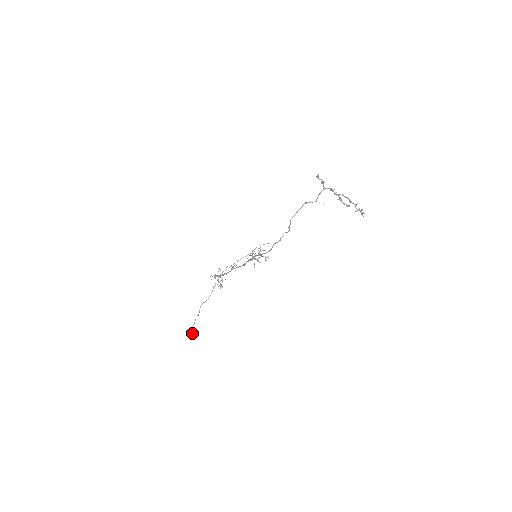
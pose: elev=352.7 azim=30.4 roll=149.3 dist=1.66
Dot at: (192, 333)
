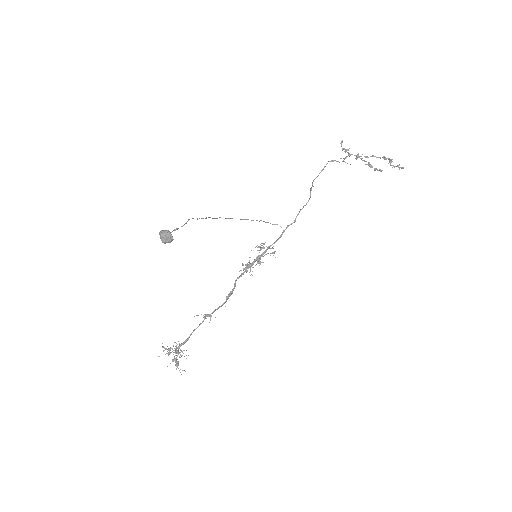
Dot at: (171, 234)
